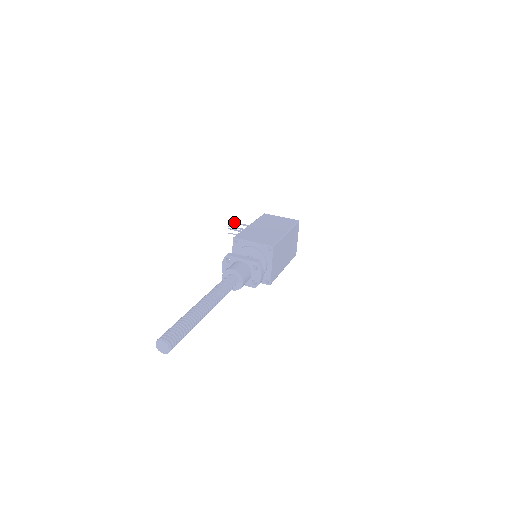
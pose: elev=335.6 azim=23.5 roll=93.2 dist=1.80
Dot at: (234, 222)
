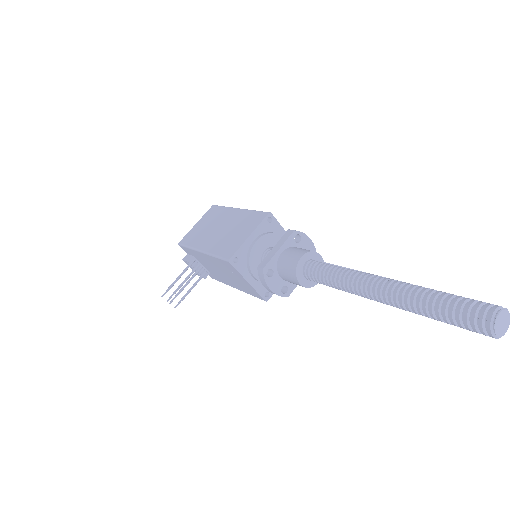
Dot at: (167, 289)
